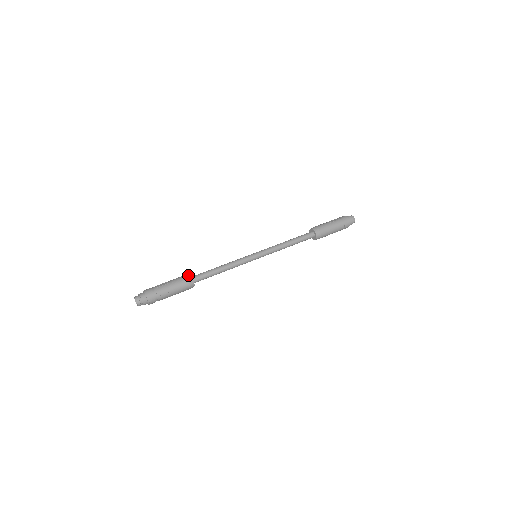
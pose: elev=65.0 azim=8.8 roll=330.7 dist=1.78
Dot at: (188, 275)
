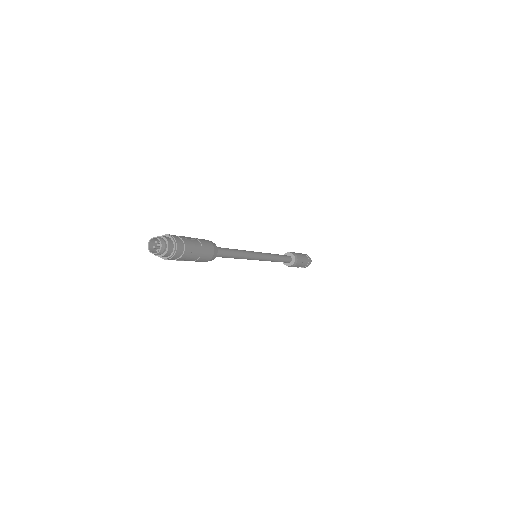
Dot at: occluded
